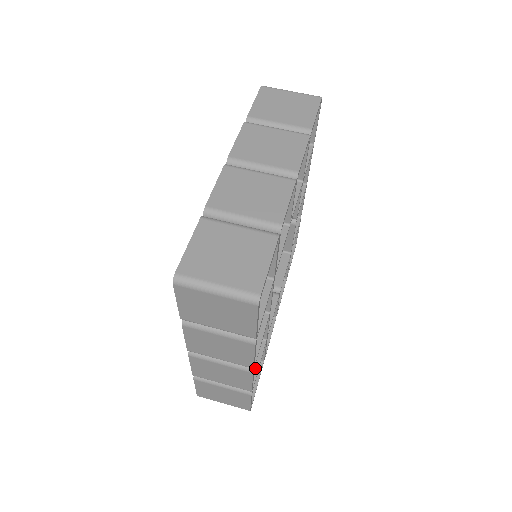
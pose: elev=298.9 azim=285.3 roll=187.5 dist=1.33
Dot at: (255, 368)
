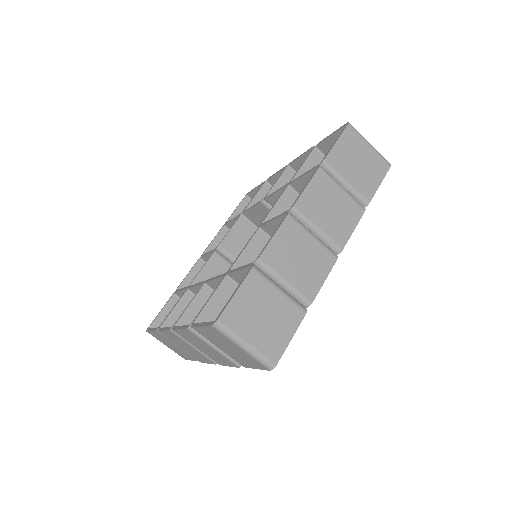
Dot at: occluded
